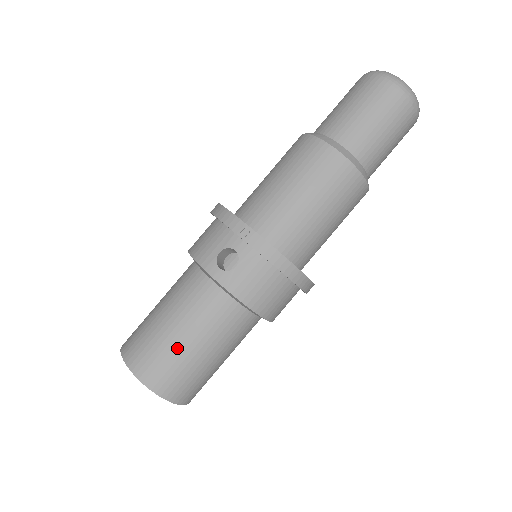
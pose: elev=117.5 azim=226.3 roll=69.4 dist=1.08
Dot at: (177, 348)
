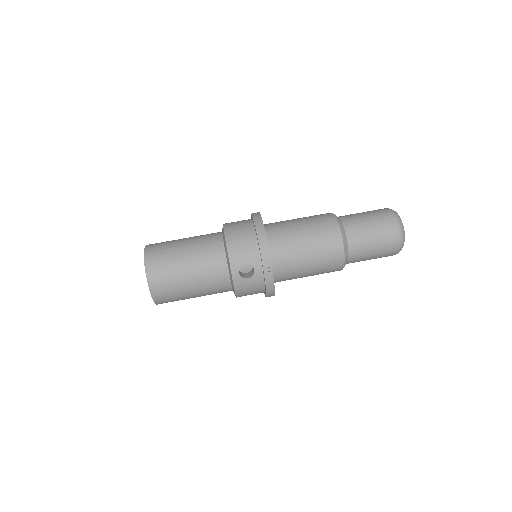
Dot at: (183, 289)
